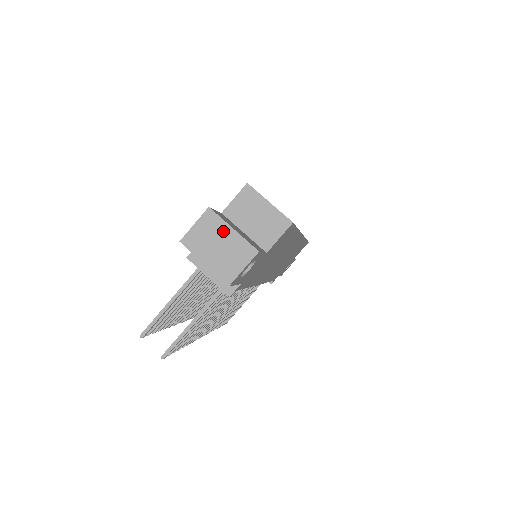
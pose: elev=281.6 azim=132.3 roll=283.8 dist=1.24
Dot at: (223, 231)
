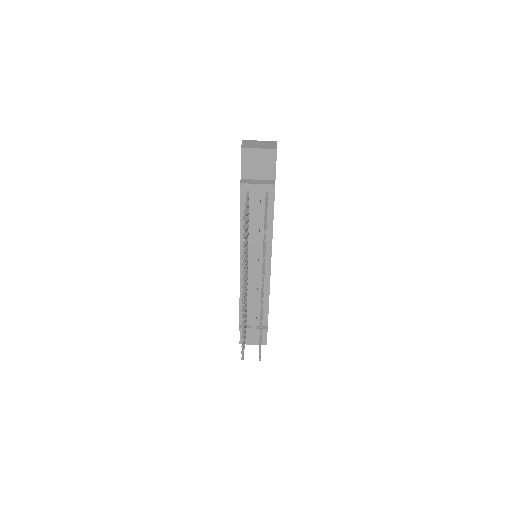
Dot at: (256, 142)
